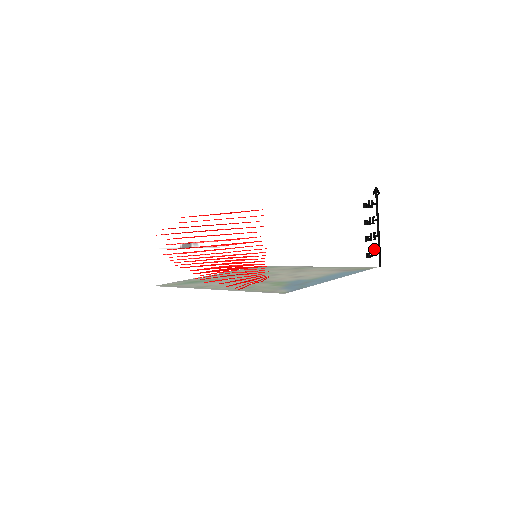
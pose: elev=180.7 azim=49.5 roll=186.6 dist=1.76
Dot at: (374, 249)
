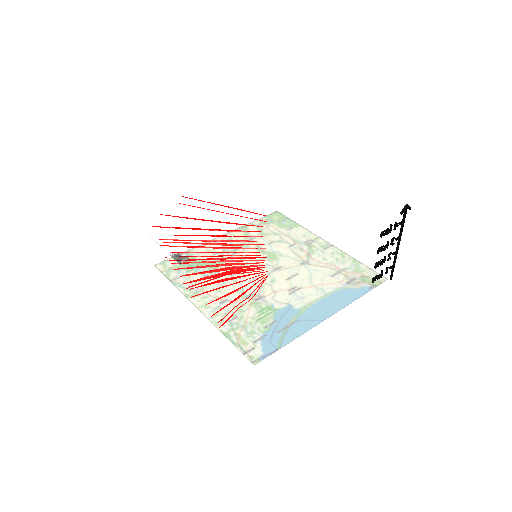
Dot at: (386, 267)
